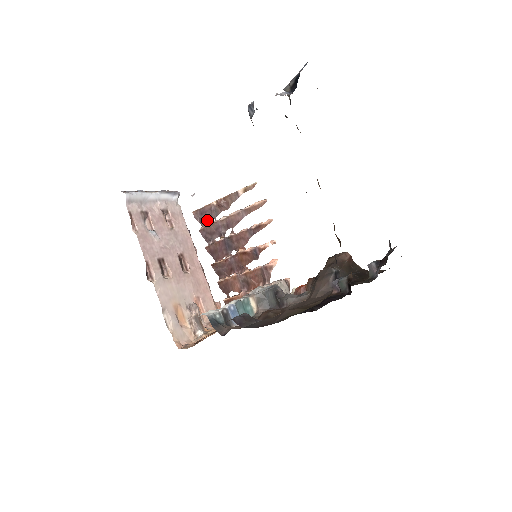
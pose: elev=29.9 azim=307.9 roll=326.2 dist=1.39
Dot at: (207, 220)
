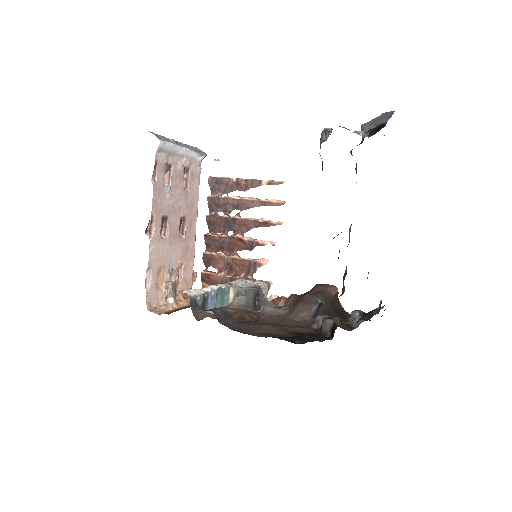
Dot at: (219, 191)
